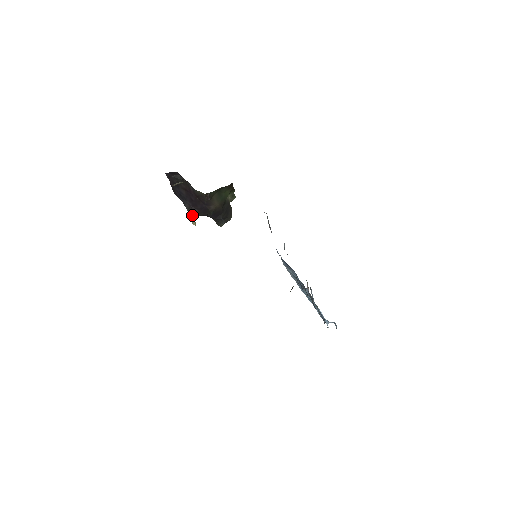
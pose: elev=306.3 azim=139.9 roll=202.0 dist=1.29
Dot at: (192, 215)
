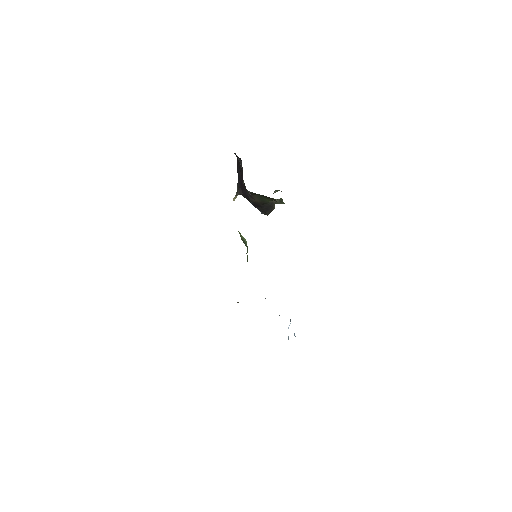
Dot at: (237, 192)
